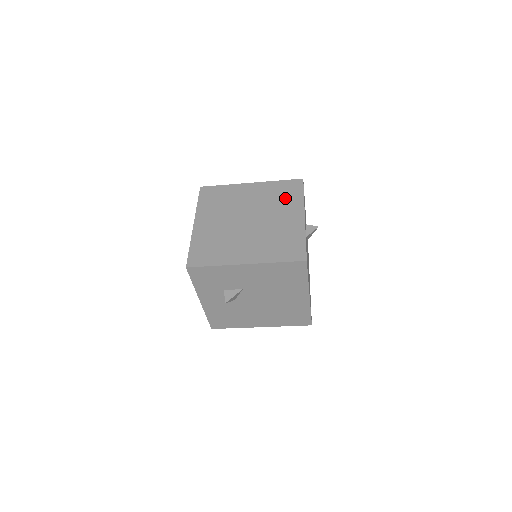
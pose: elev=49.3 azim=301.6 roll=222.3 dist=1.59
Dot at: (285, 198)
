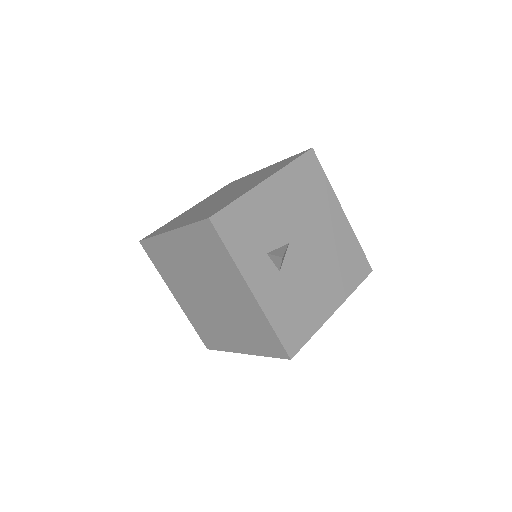
Dot at: (215, 260)
